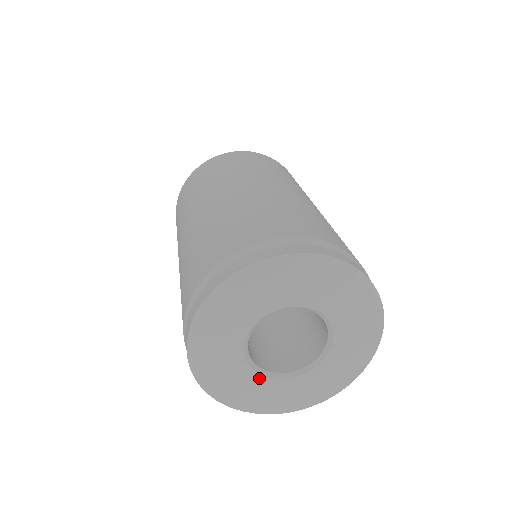
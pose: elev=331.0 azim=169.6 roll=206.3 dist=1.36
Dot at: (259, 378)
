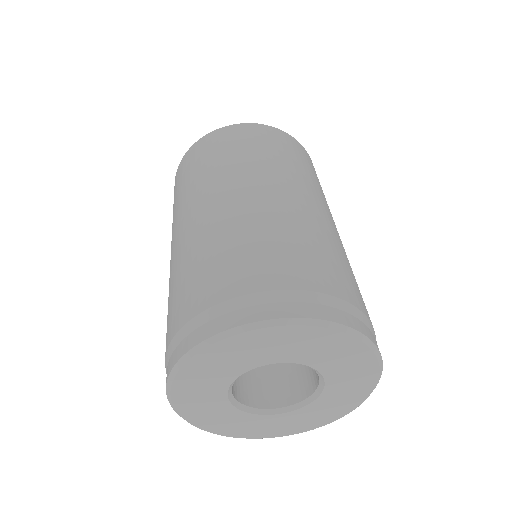
Dot at: (231, 408)
